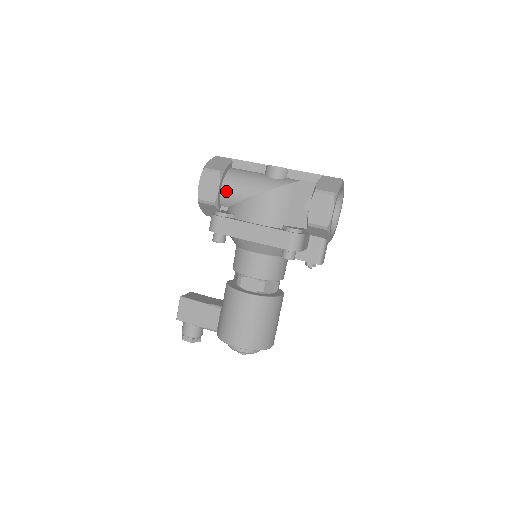
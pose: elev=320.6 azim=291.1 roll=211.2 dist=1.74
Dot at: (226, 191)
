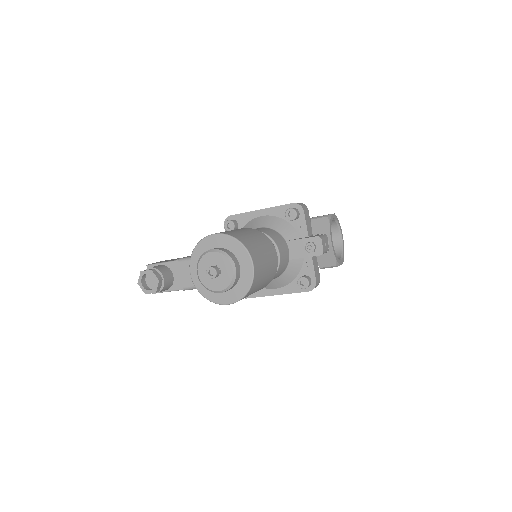
Dot at: occluded
